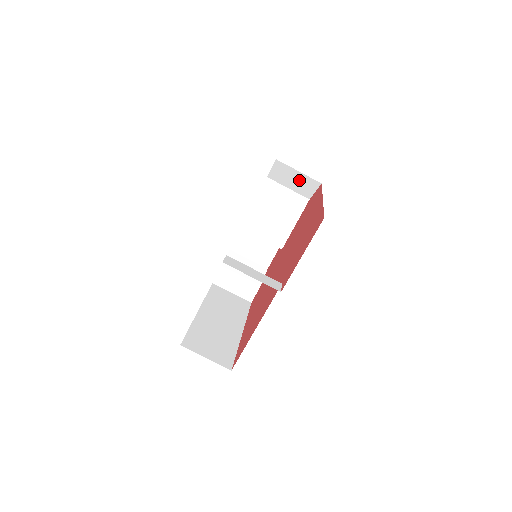
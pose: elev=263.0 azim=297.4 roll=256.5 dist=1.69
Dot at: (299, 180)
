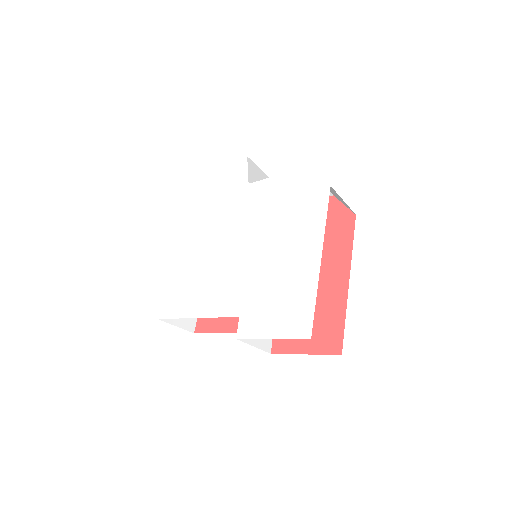
Dot at: occluded
